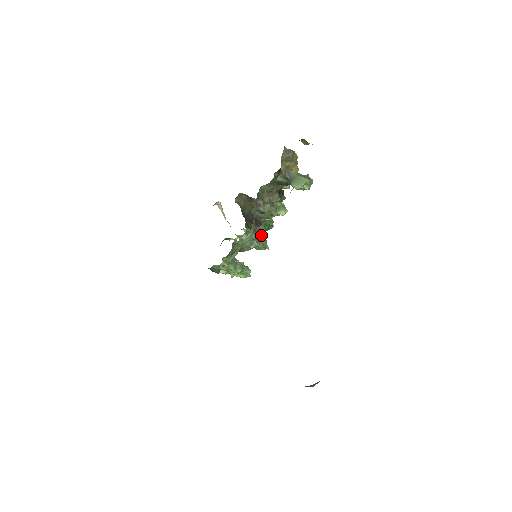
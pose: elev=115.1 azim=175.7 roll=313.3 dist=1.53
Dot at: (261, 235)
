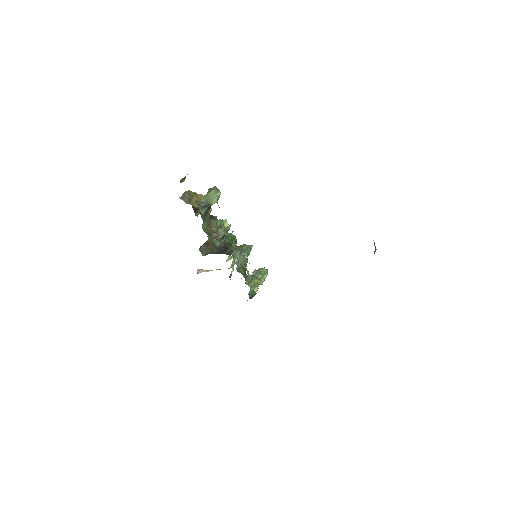
Dot at: (239, 247)
